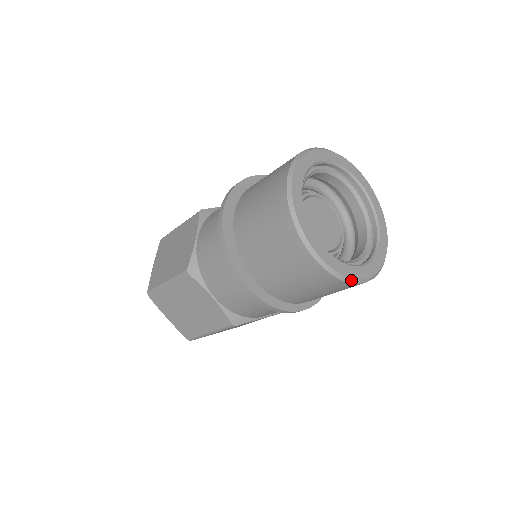
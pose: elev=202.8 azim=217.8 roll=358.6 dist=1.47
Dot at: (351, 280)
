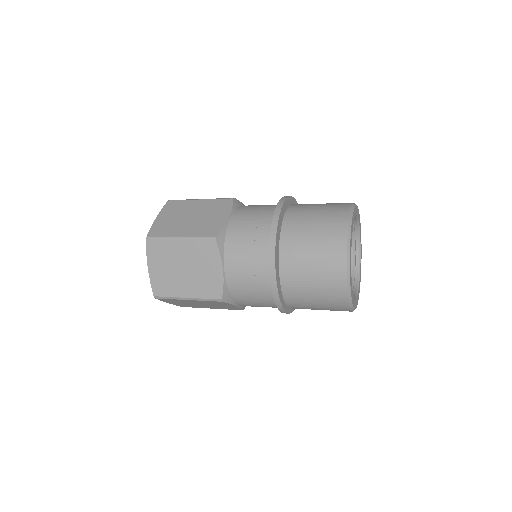
Dot at: (351, 304)
